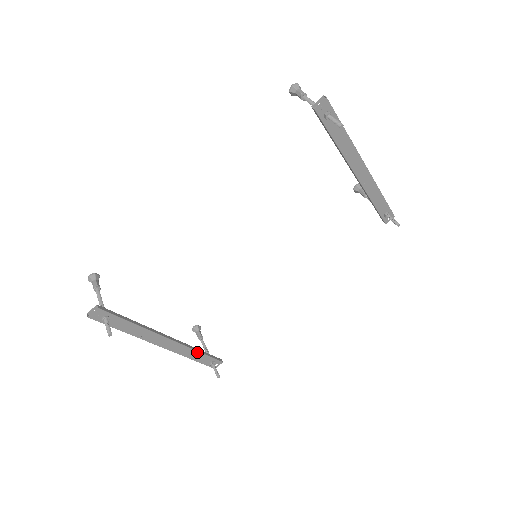
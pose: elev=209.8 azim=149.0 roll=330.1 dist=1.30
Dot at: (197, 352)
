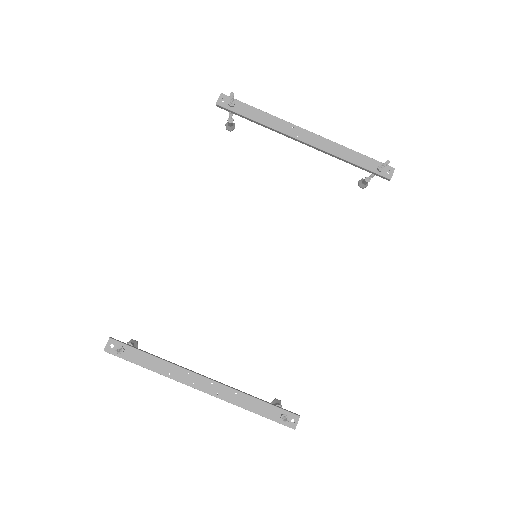
Dot at: (252, 398)
